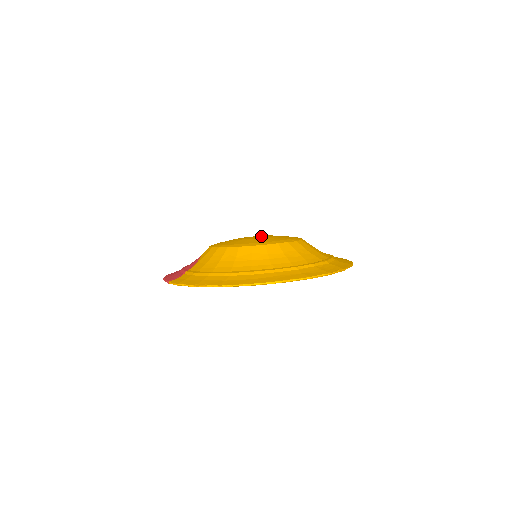
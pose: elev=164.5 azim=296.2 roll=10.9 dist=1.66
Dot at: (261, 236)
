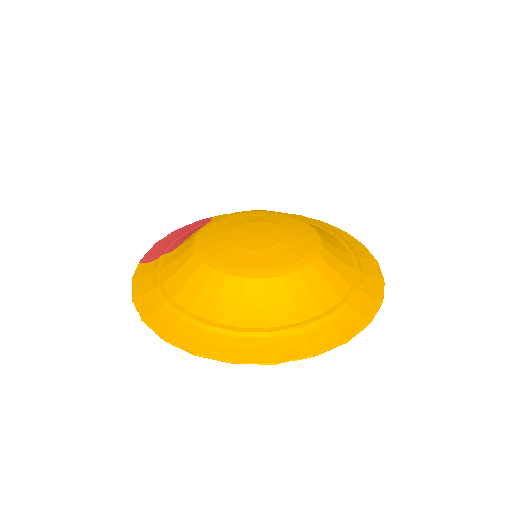
Dot at: (260, 238)
